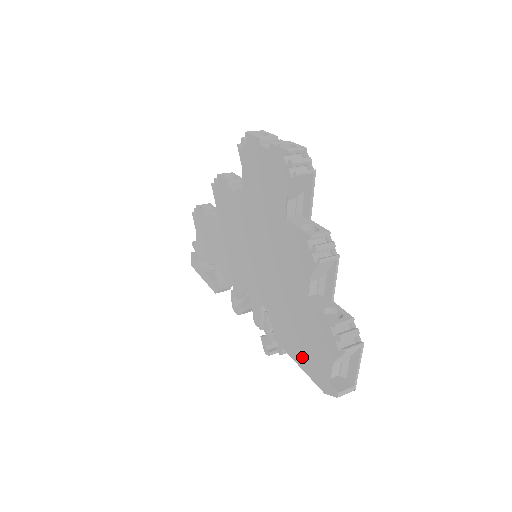
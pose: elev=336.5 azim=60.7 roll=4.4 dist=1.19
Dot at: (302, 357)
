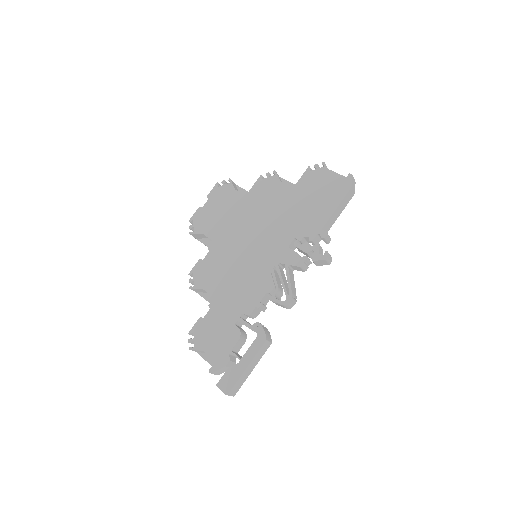
Dot at: (328, 205)
